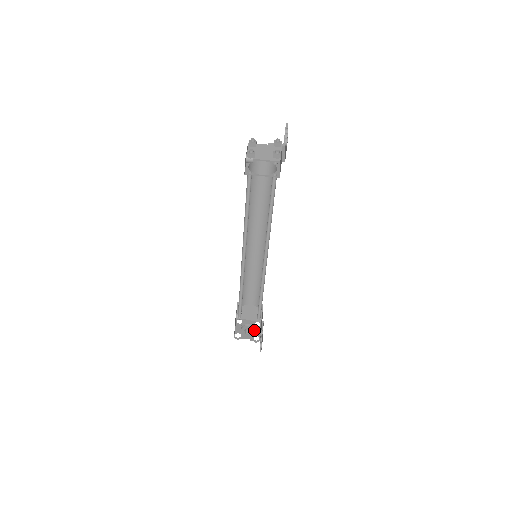
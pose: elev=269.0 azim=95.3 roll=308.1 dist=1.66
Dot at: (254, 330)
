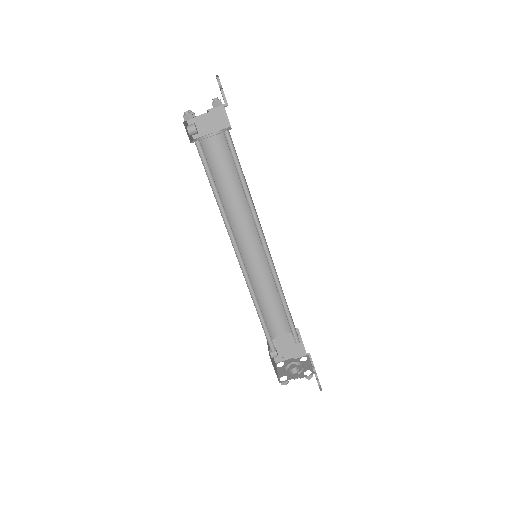
Dot at: occluded
